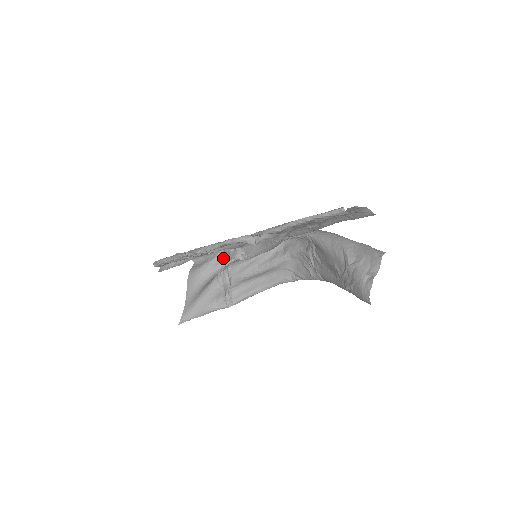
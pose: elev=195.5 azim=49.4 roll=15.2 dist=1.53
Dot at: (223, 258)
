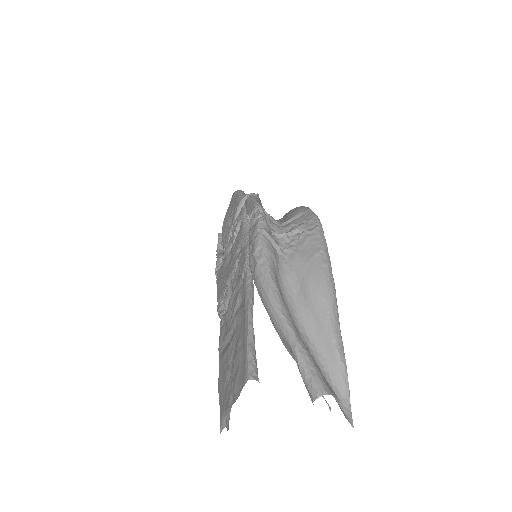
Dot at: occluded
